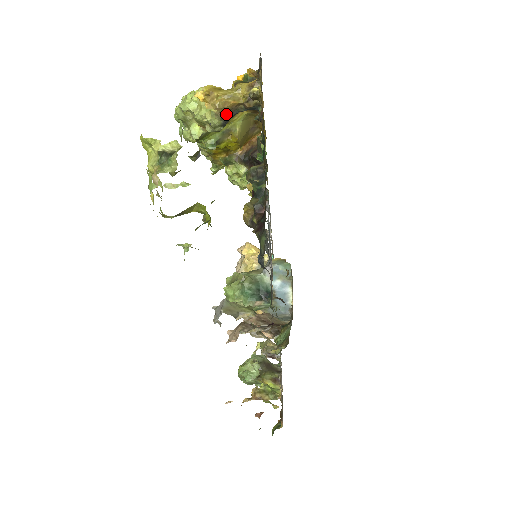
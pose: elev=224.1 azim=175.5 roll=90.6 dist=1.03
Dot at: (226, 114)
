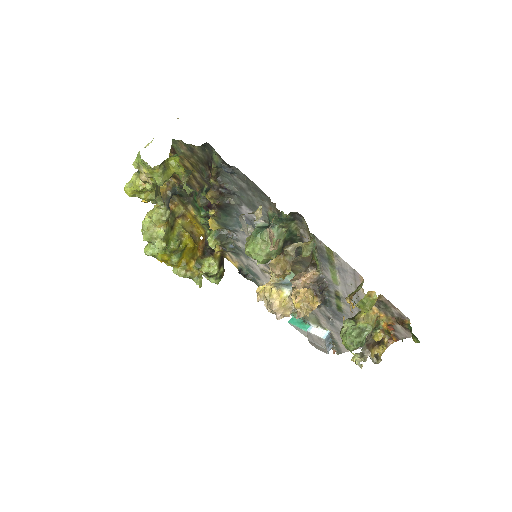
Dot at: (164, 201)
